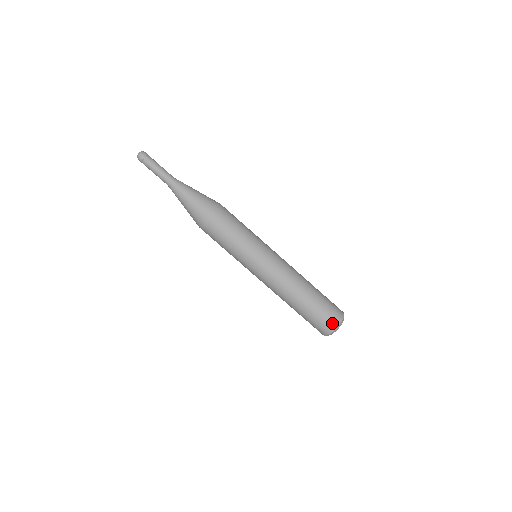
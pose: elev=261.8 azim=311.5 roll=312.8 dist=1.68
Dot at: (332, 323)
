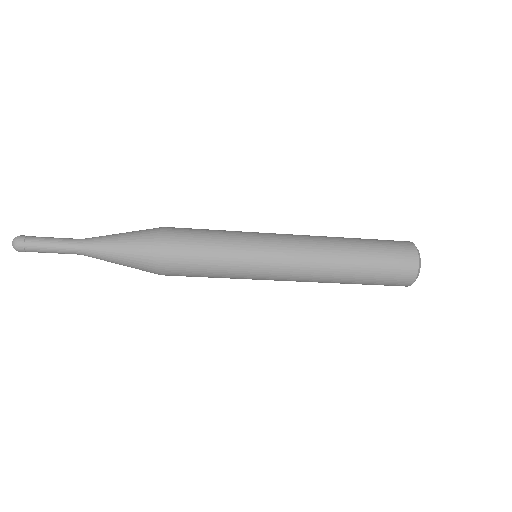
Dot at: occluded
